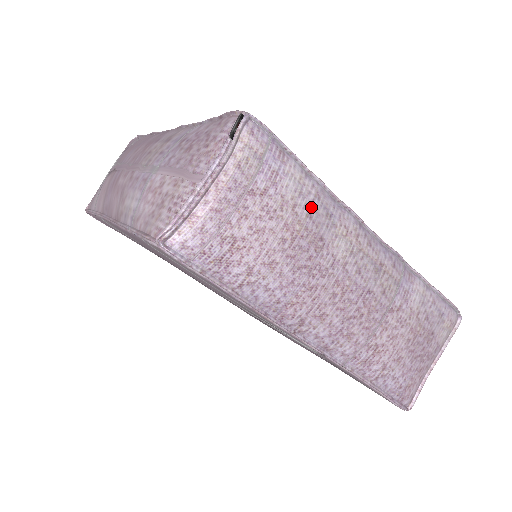
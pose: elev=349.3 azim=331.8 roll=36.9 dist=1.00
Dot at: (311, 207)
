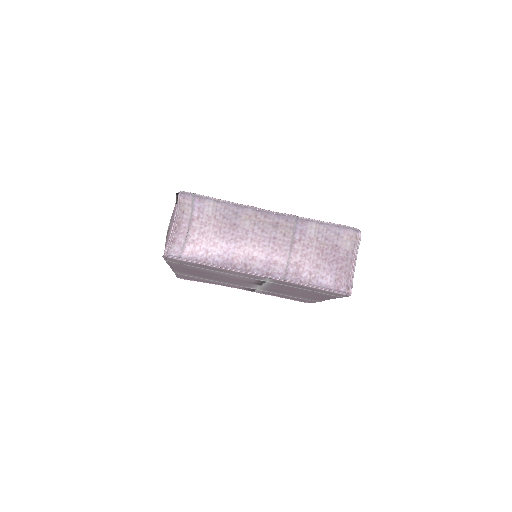
Dot at: (224, 214)
